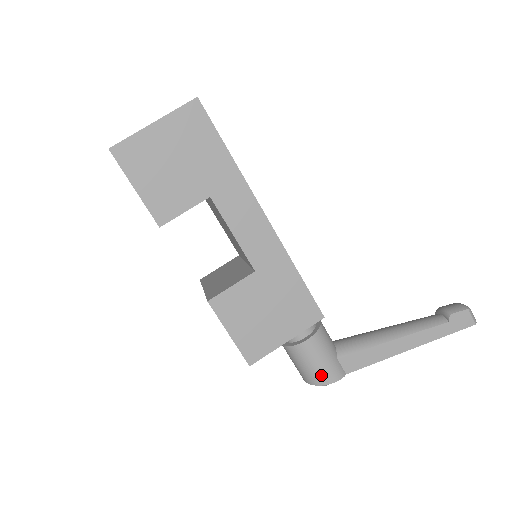
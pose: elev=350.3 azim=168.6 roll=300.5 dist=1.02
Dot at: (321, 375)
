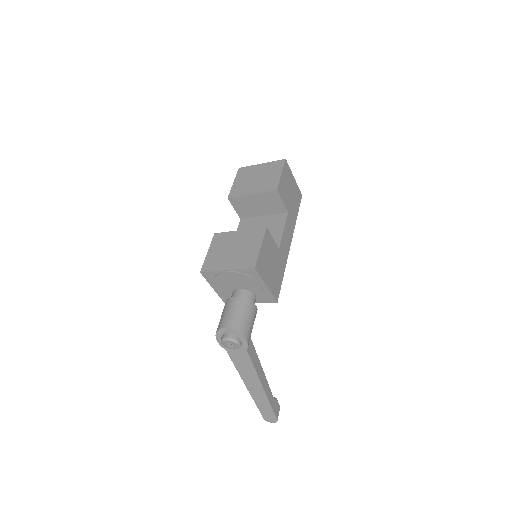
Dot at: (247, 329)
